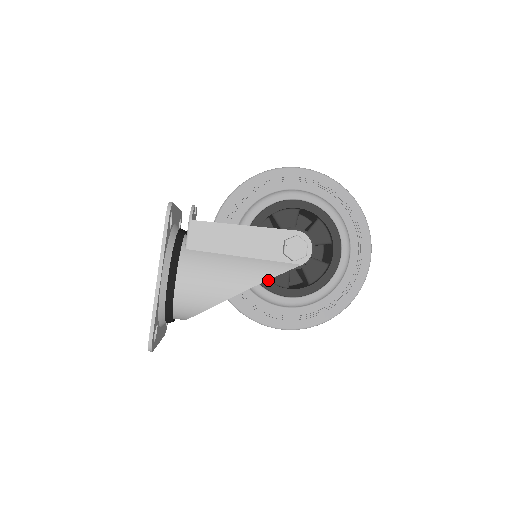
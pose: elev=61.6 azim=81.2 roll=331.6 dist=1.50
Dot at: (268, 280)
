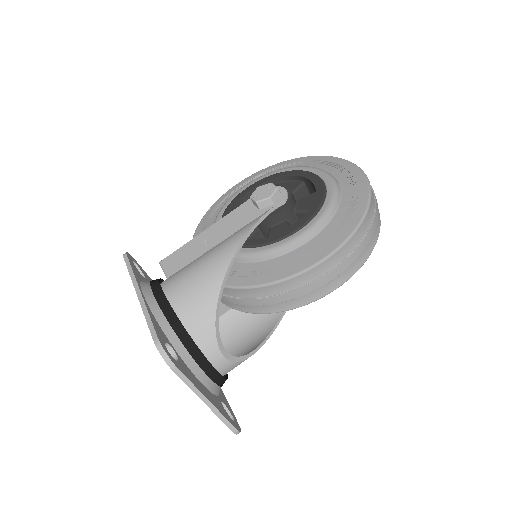
Dot at: (267, 237)
